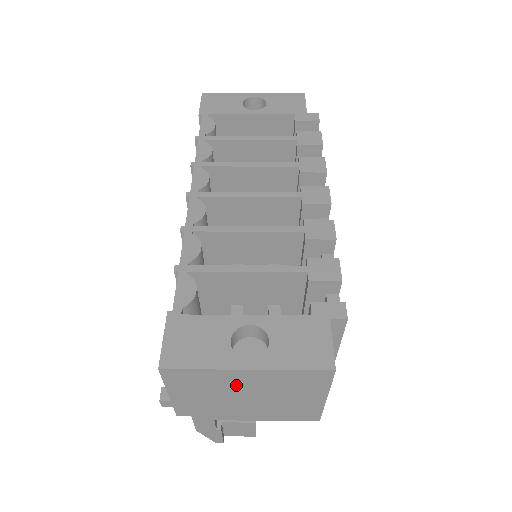
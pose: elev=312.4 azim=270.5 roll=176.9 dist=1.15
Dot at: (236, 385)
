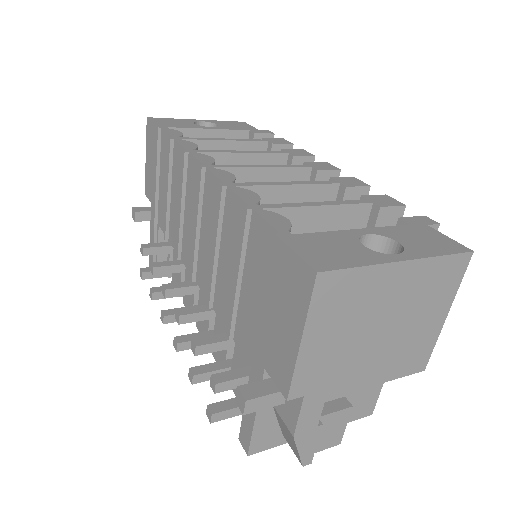
Dot at: (380, 301)
